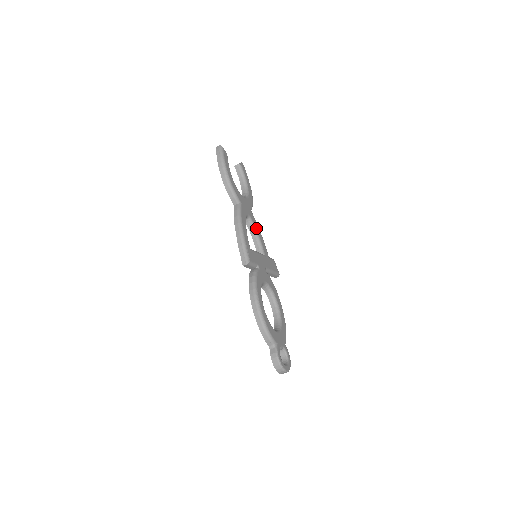
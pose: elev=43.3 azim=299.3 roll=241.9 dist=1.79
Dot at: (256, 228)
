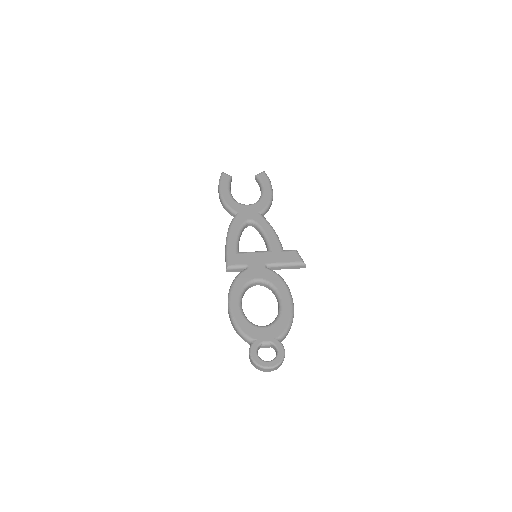
Dot at: (263, 228)
